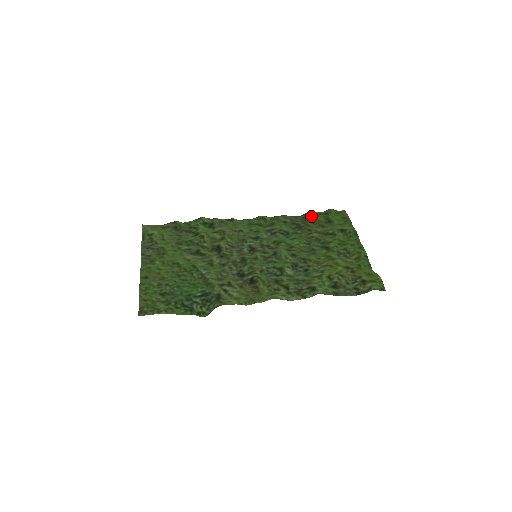
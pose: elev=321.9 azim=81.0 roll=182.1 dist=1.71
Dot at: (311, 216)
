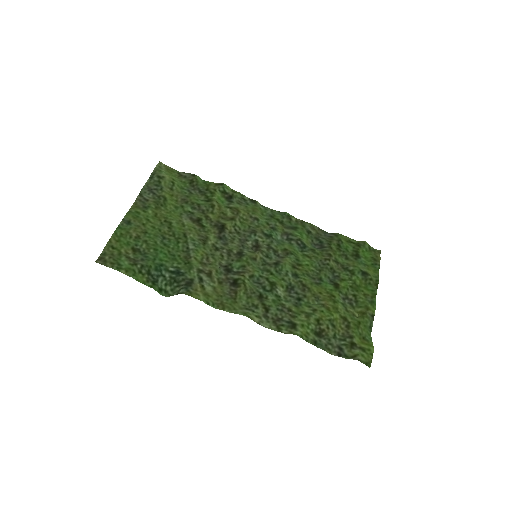
Dot at: (340, 240)
